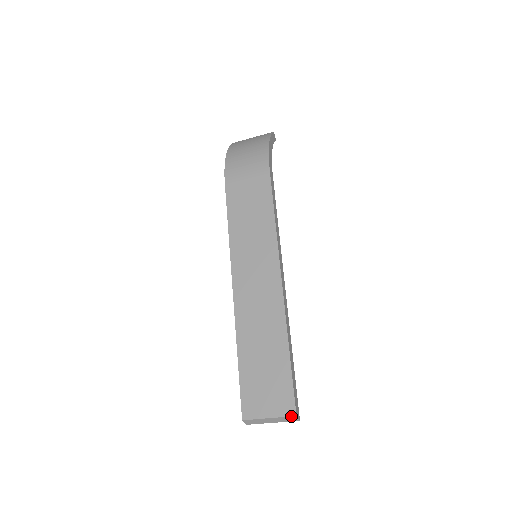
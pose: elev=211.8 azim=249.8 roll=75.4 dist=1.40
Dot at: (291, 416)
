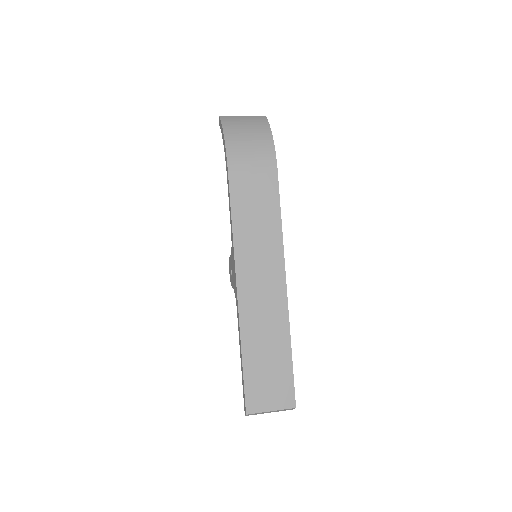
Dot at: (291, 408)
